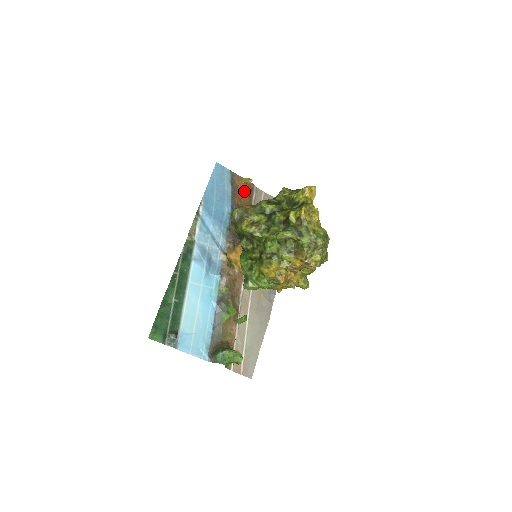
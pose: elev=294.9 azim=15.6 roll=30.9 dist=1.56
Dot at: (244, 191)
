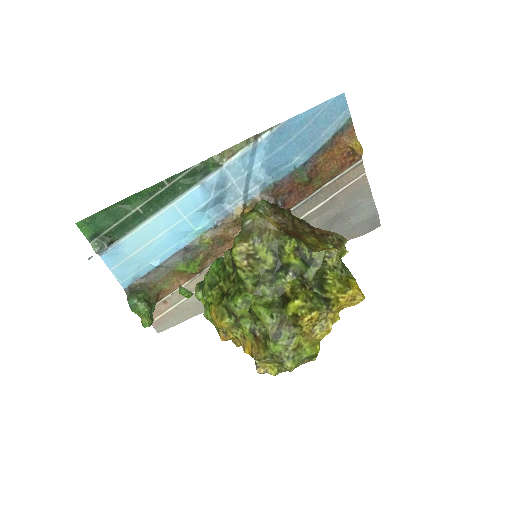
Dot at: (342, 155)
